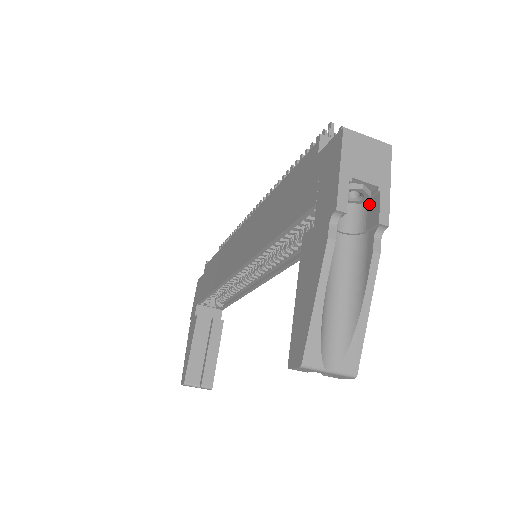
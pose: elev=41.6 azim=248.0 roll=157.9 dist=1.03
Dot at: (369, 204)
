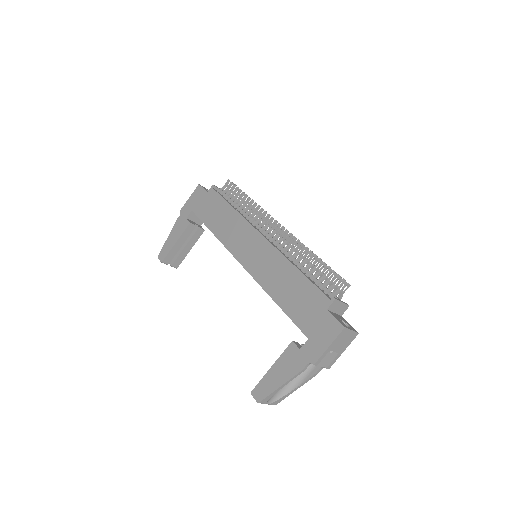
Dot at: occluded
